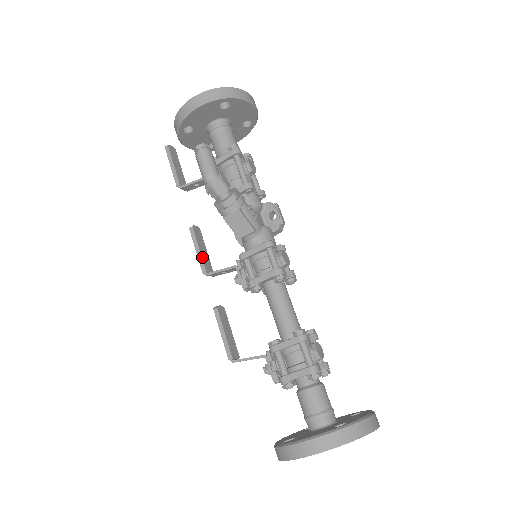
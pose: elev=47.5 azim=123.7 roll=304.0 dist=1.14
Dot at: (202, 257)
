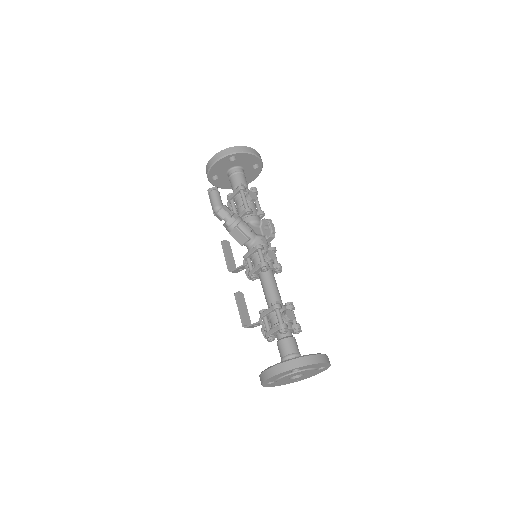
Dot at: (228, 260)
